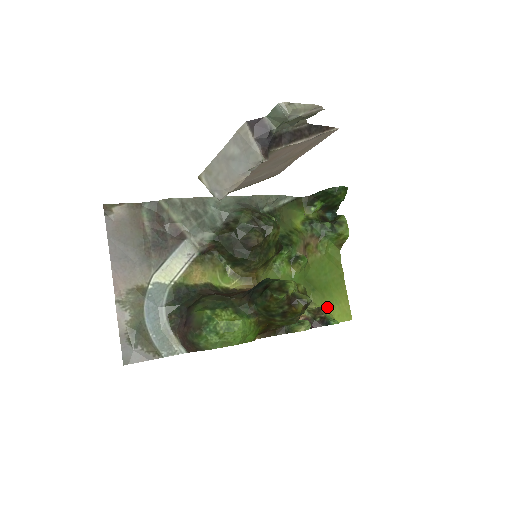
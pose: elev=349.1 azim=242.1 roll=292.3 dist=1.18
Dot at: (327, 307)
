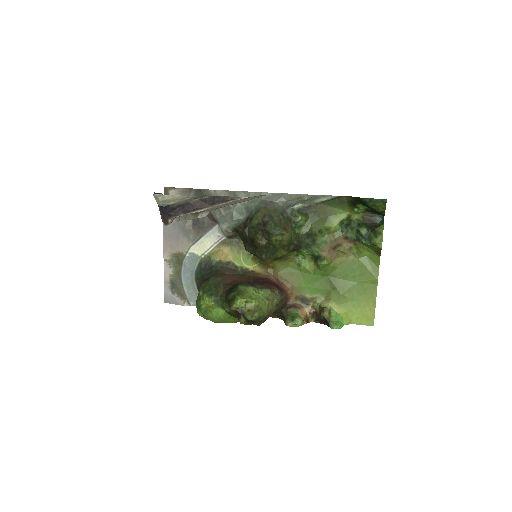
Dot at: (346, 307)
